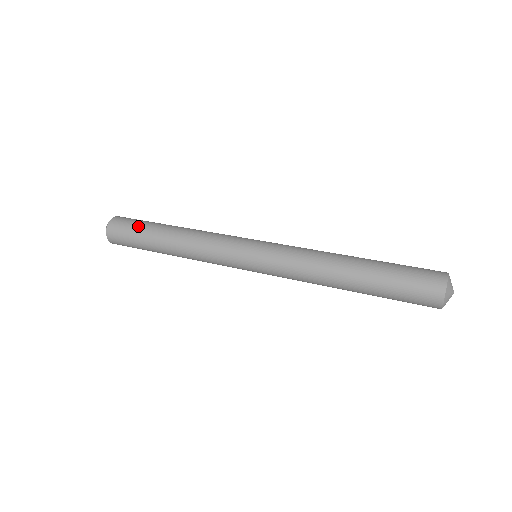
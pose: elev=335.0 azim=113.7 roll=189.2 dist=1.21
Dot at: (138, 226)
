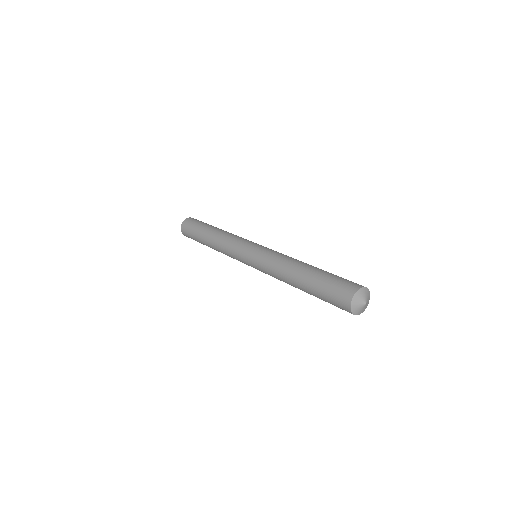
Dot at: (196, 226)
